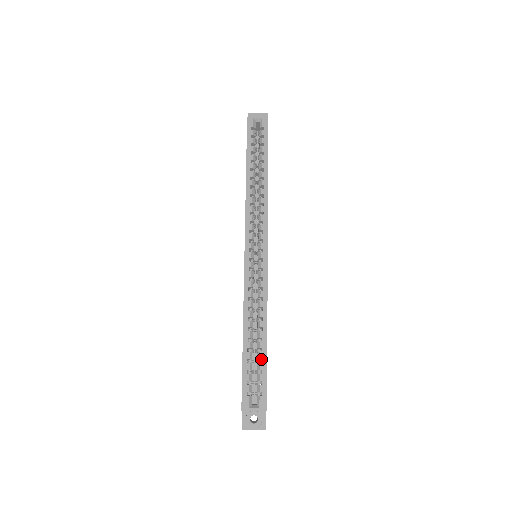
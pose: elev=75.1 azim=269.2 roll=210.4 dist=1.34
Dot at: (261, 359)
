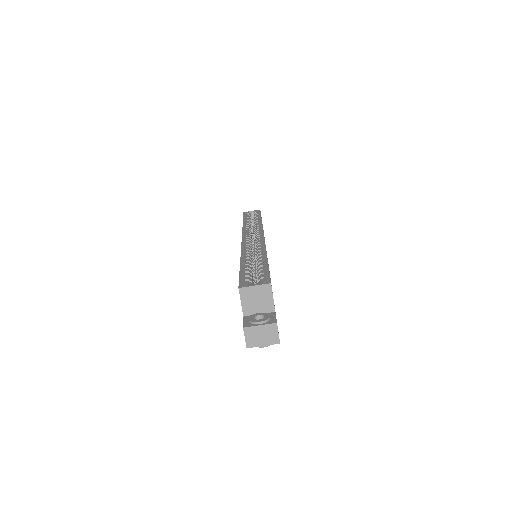
Dot at: occluded
